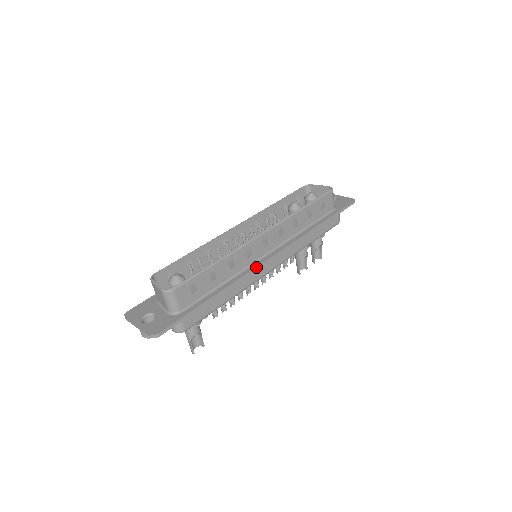
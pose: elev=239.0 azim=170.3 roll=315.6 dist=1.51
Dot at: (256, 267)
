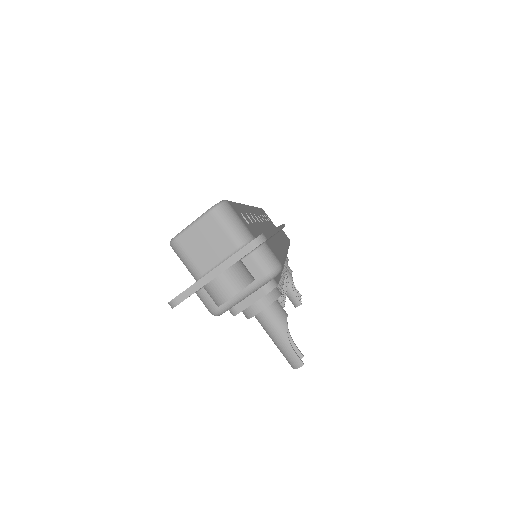
Dot at: (276, 227)
